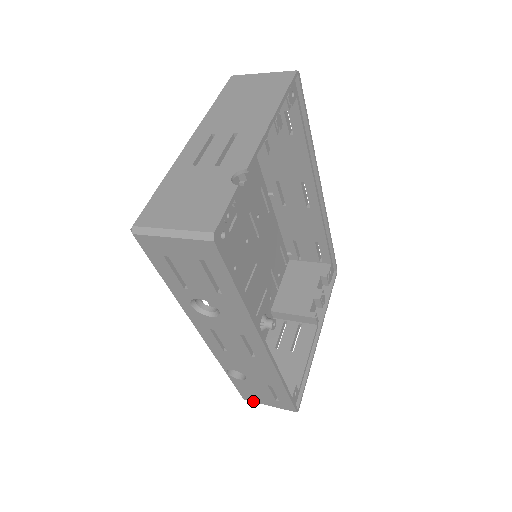
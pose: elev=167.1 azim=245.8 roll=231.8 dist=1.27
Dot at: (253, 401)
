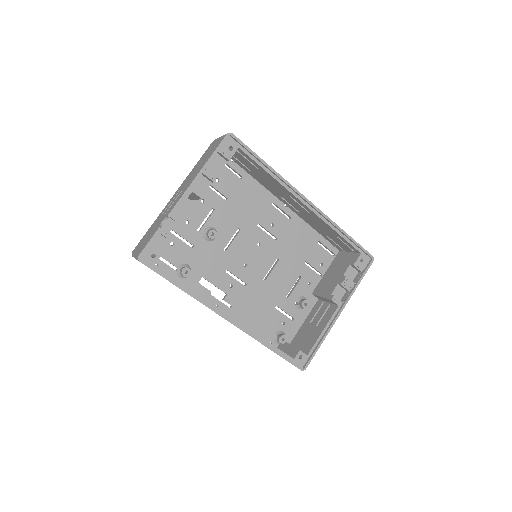
Dot at: occluded
